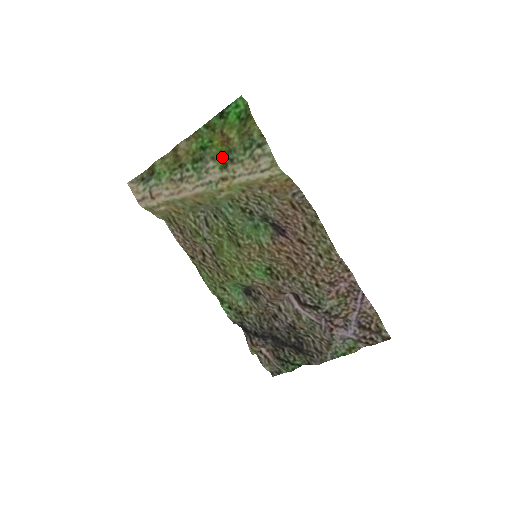
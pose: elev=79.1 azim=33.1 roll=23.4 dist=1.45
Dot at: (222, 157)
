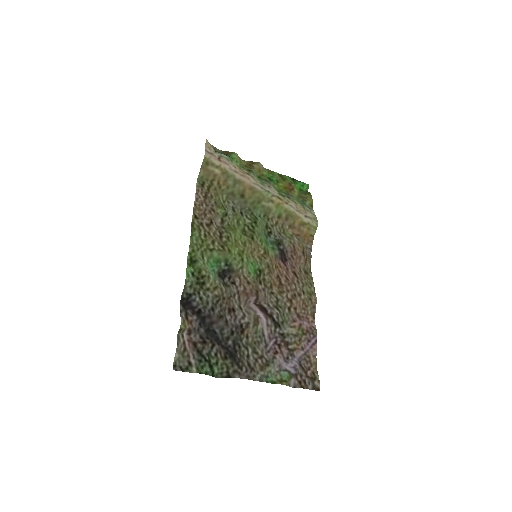
Dot at: (280, 192)
